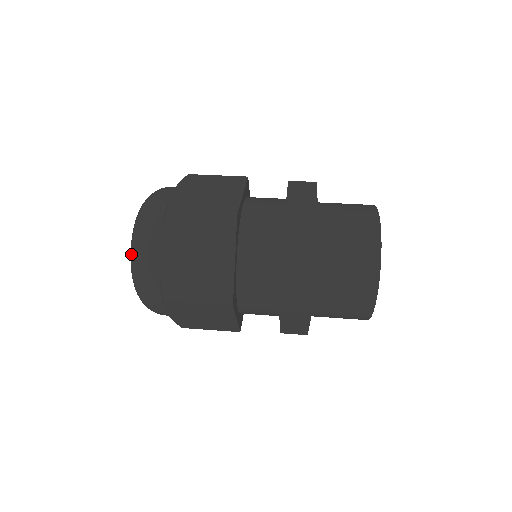
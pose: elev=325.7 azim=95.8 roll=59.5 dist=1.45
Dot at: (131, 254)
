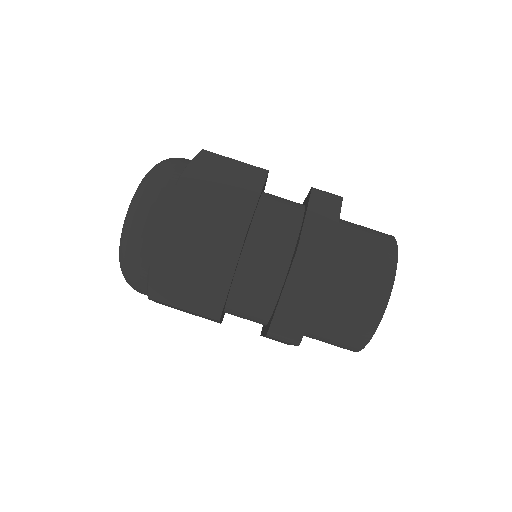
Dot at: occluded
